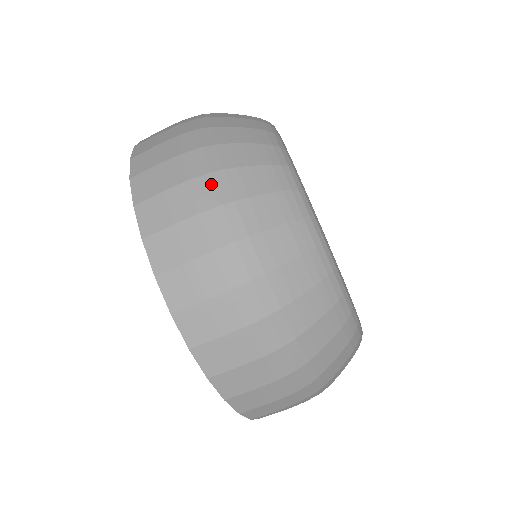
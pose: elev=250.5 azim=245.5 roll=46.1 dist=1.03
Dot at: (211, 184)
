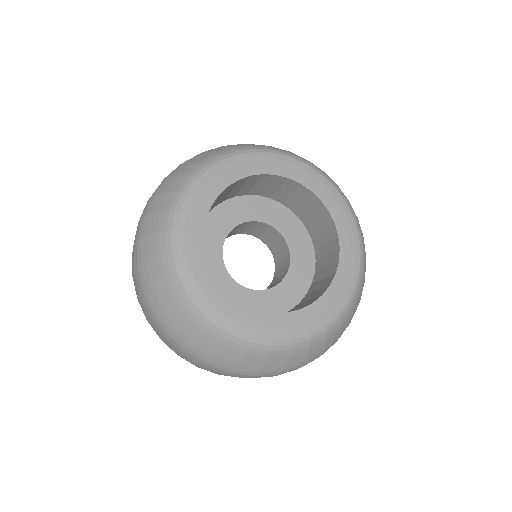
Dot at: (216, 368)
